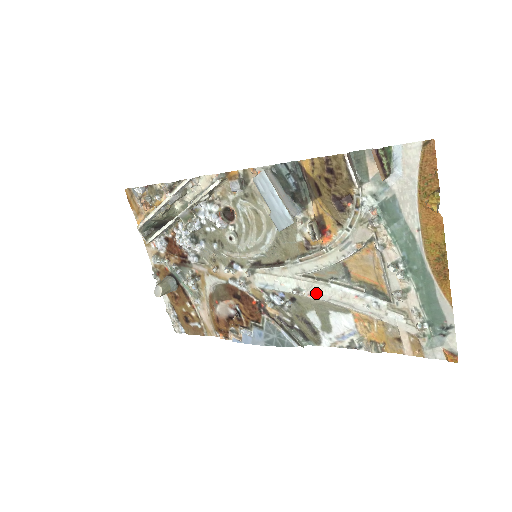
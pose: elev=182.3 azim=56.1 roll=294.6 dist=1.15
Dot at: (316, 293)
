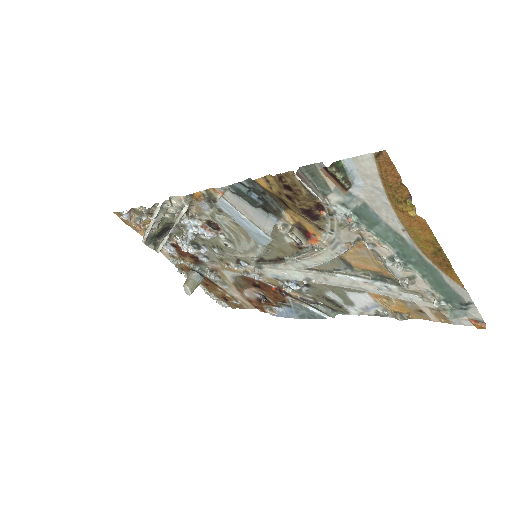
Dot at: (325, 281)
